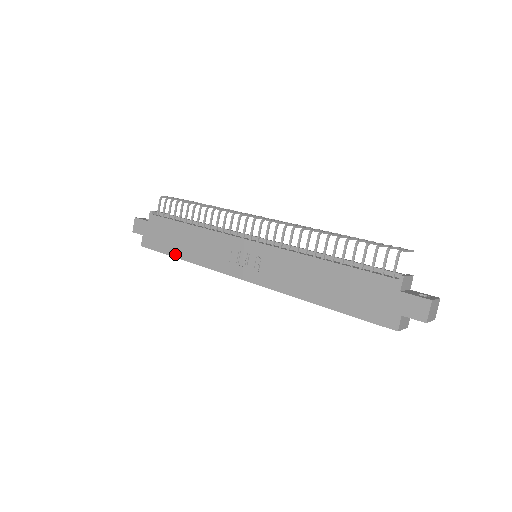
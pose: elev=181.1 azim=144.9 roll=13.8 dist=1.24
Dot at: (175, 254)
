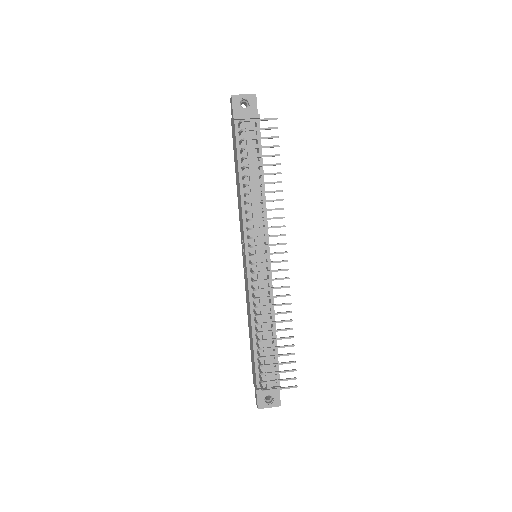
Dot at: (235, 171)
